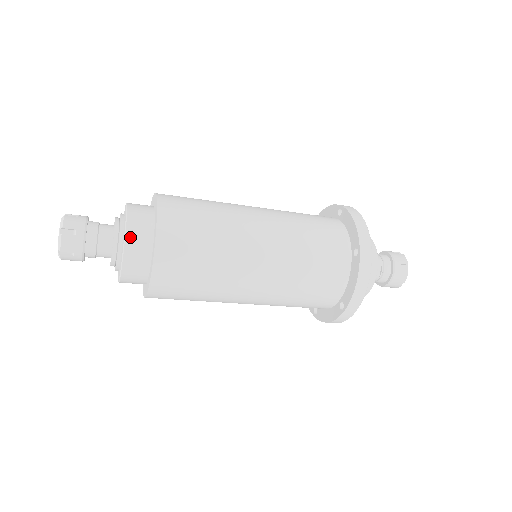
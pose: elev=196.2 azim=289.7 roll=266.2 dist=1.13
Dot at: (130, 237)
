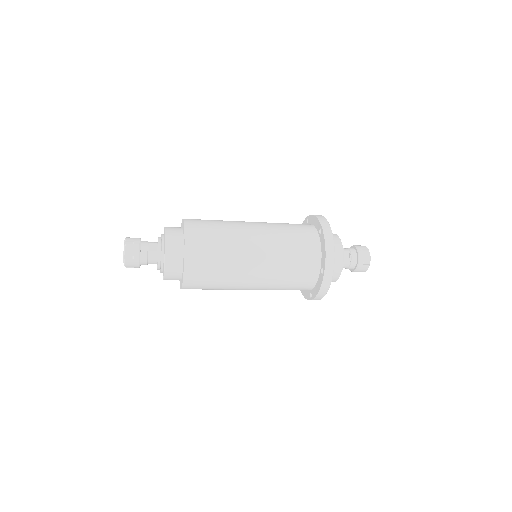
Dot at: (168, 237)
